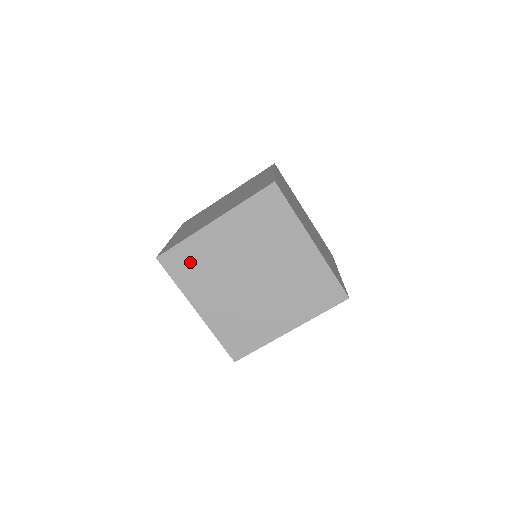
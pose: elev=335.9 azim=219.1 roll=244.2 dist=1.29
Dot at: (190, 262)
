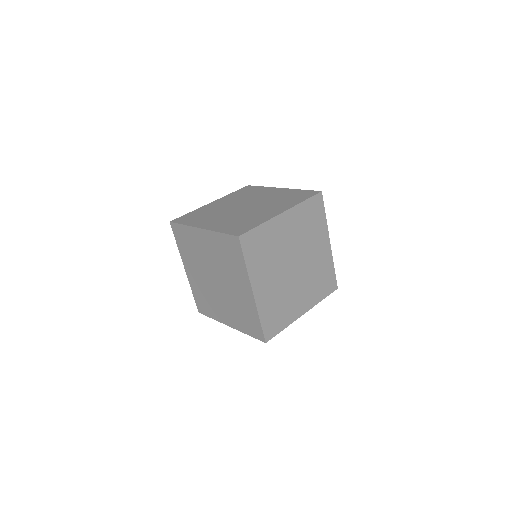
Dot at: (185, 240)
